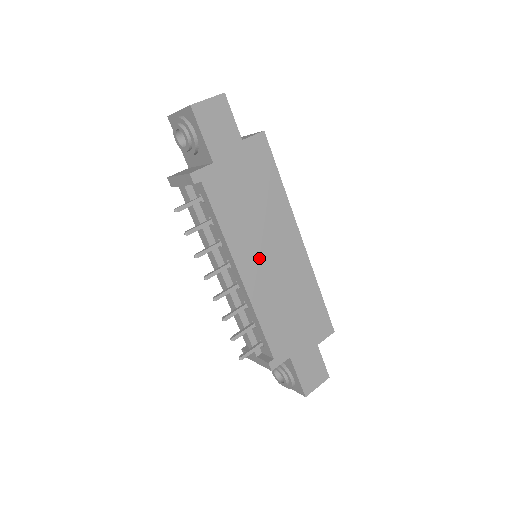
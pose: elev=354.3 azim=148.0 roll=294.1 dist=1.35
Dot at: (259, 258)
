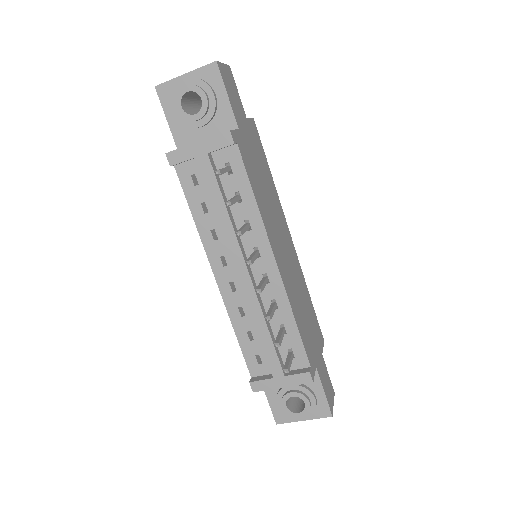
Dot at: (279, 246)
